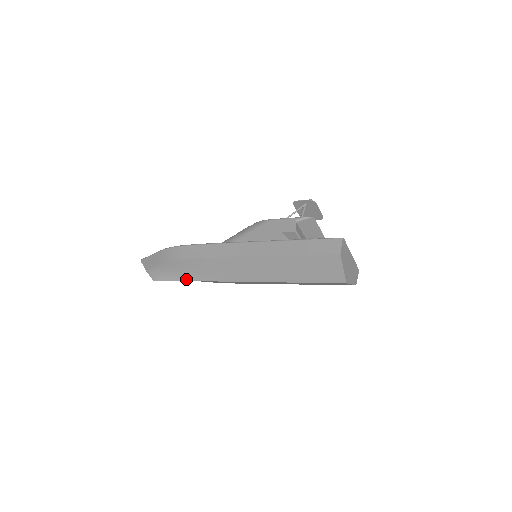
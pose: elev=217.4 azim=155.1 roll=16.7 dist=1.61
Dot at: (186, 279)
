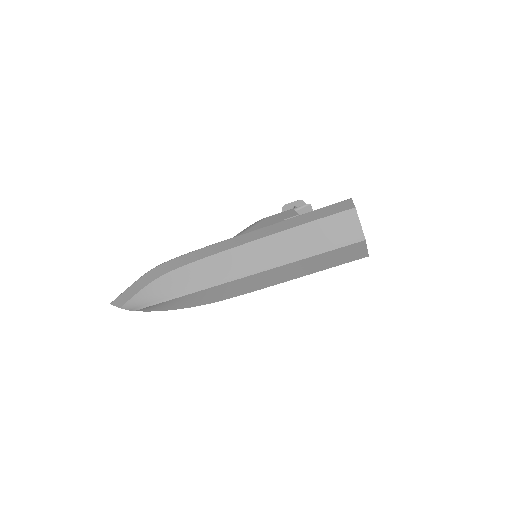
Dot at: (178, 295)
